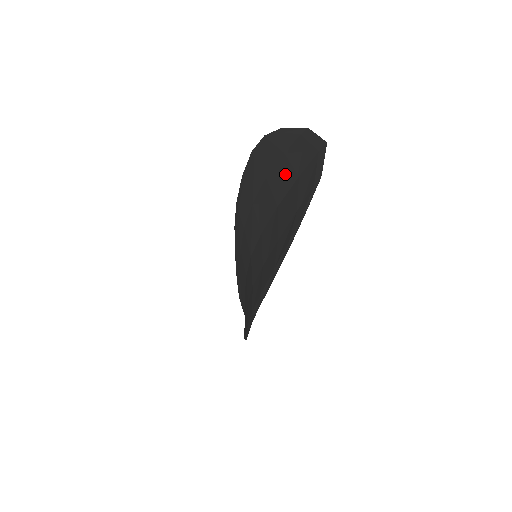
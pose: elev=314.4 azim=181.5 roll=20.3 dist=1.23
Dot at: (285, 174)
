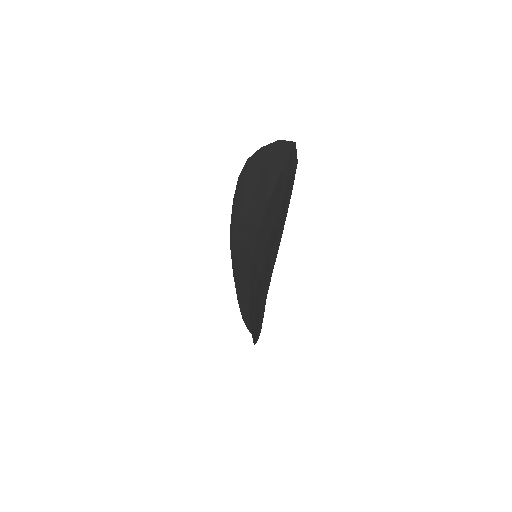
Dot at: (269, 177)
